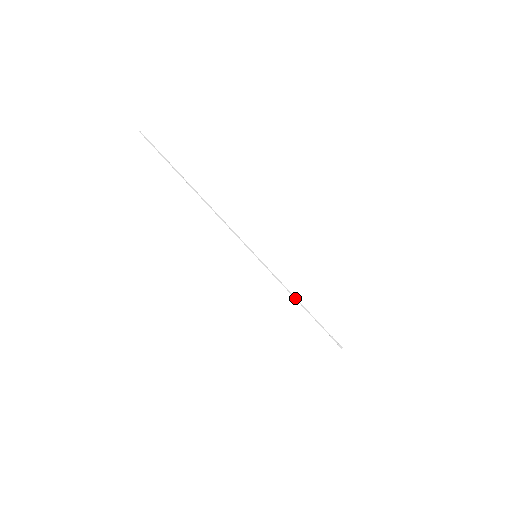
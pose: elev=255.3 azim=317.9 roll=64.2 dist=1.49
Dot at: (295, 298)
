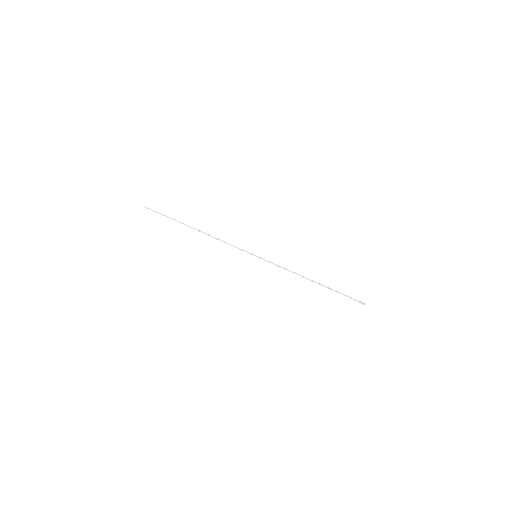
Dot at: (302, 276)
